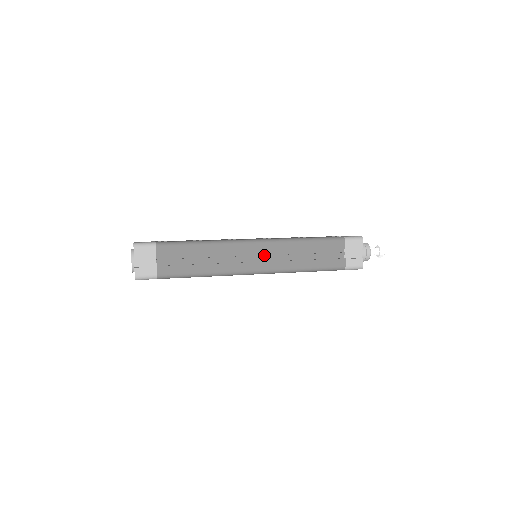
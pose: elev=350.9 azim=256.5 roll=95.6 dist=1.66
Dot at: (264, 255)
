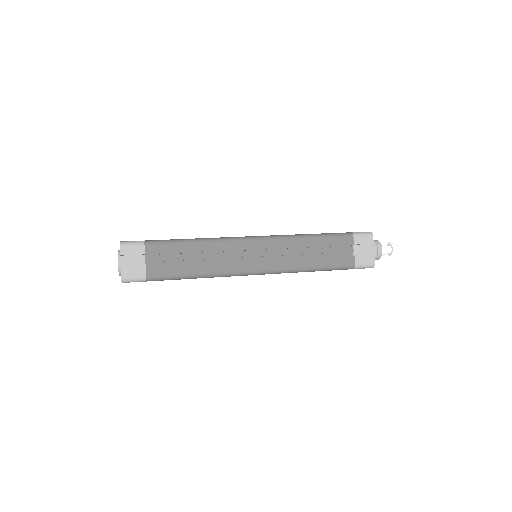
Dot at: (264, 253)
